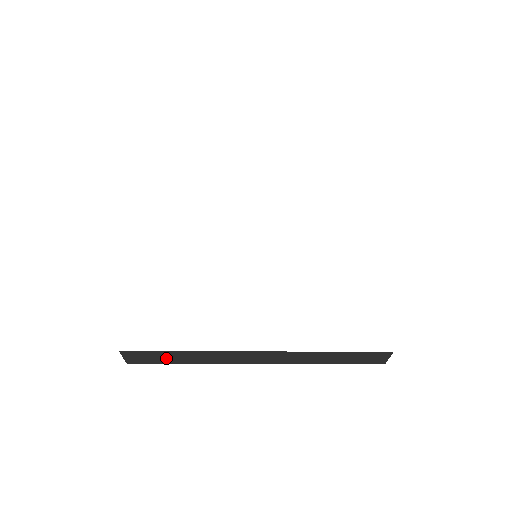
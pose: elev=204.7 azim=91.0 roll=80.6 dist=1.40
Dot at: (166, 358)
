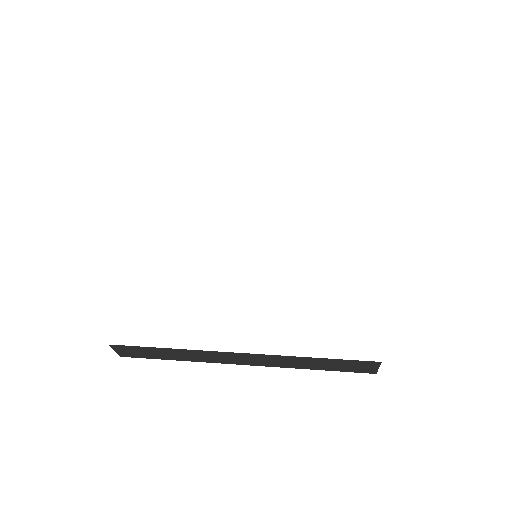
Dot at: (155, 354)
